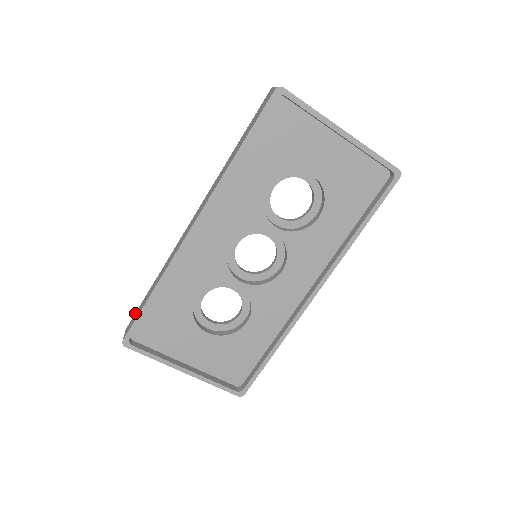
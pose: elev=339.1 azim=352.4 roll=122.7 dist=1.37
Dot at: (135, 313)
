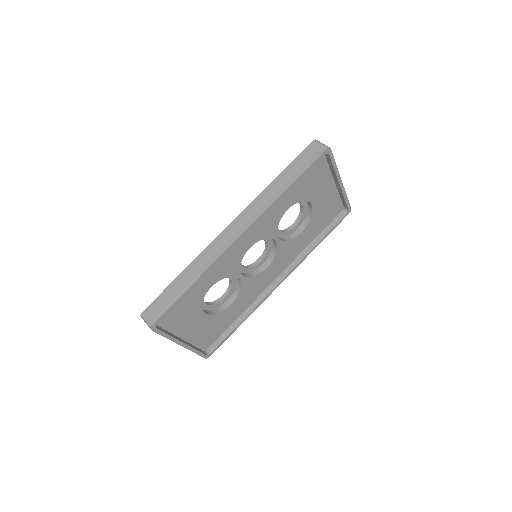
Dot at: (156, 299)
